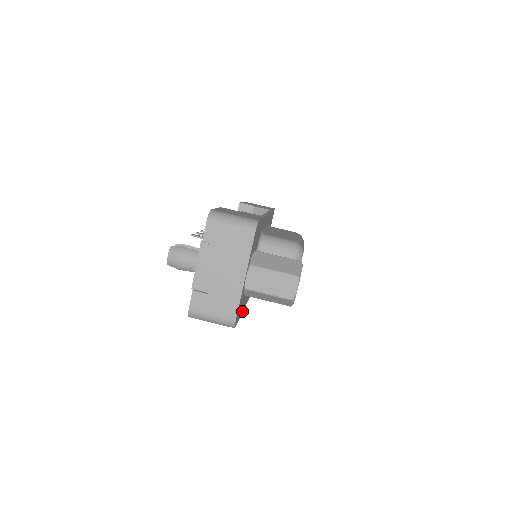
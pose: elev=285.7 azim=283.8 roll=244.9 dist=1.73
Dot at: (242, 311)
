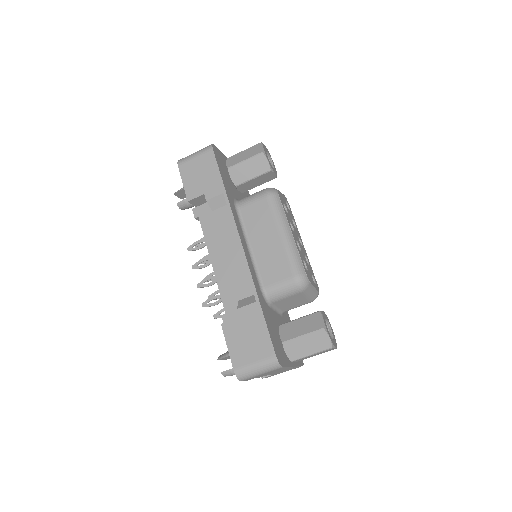
Dot at: (288, 315)
